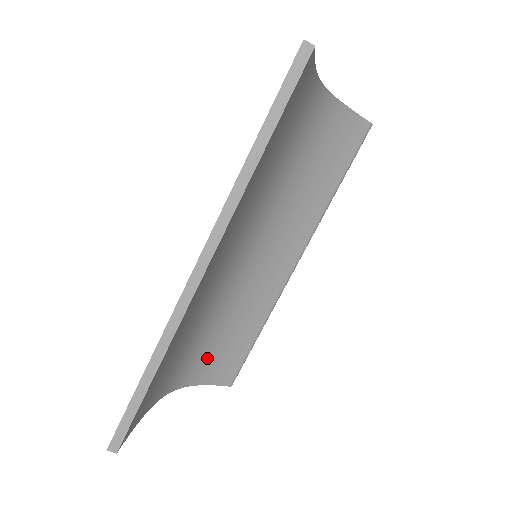
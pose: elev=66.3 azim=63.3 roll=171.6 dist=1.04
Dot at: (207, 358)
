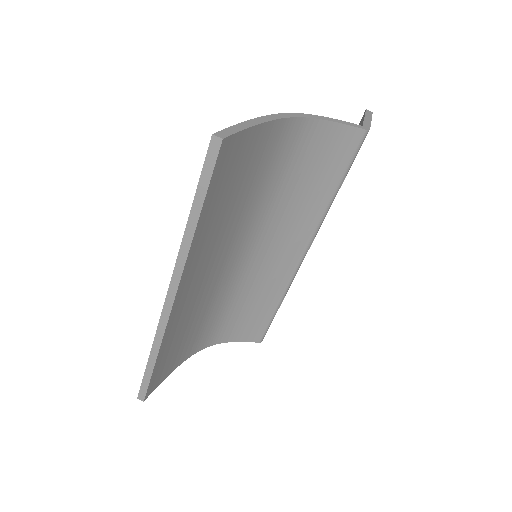
Dot at: (232, 325)
